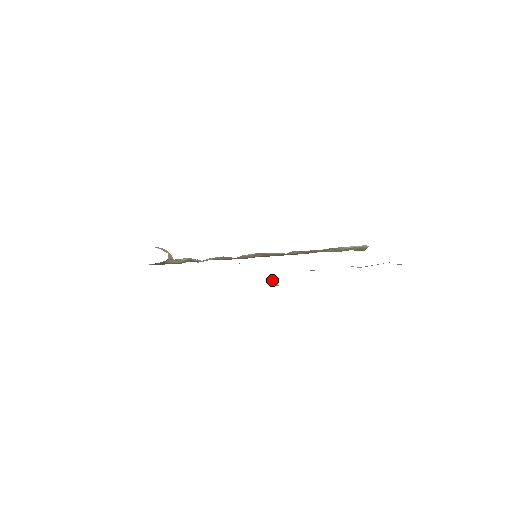
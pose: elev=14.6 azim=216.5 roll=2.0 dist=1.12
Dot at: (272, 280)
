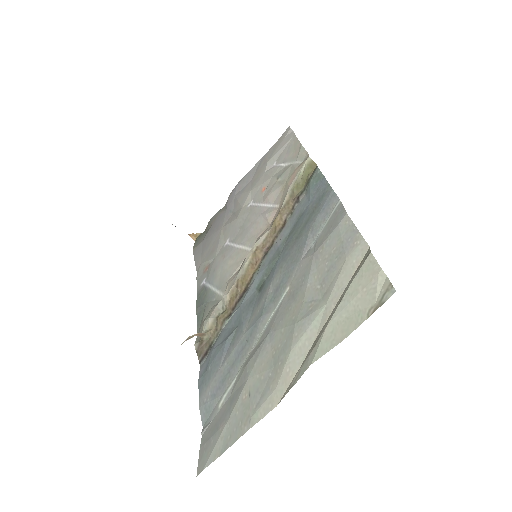
Dot at: (190, 236)
